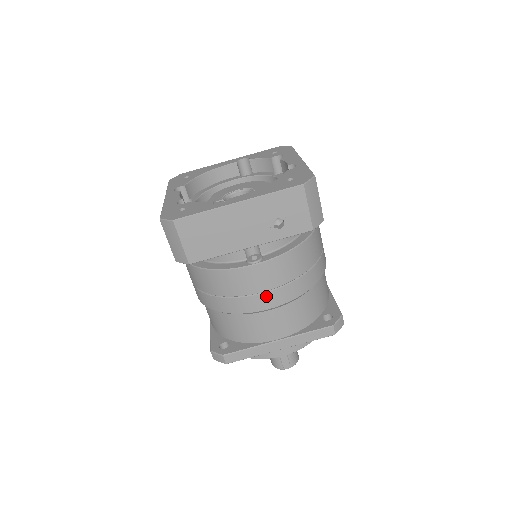
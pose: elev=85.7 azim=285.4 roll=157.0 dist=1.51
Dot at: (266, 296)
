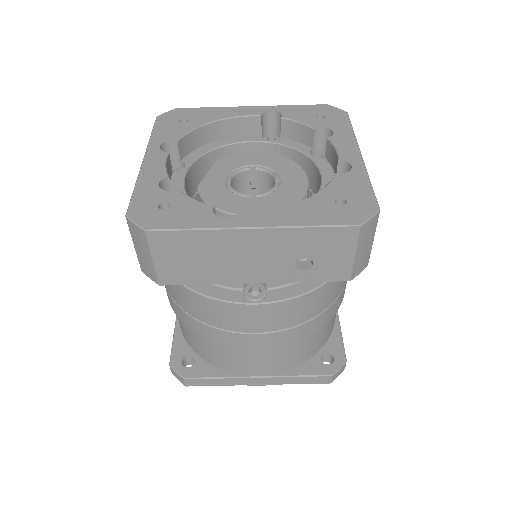
Dot at: (258, 337)
